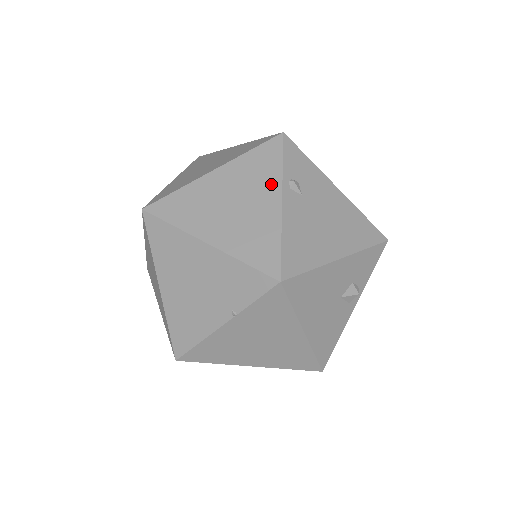
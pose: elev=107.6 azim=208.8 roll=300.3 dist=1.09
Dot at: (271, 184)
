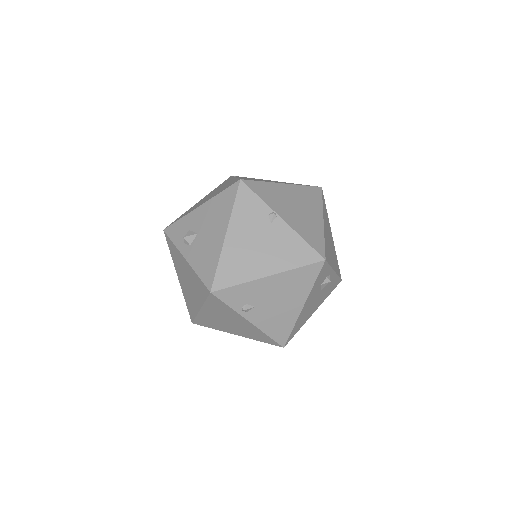
Dot at: (235, 316)
